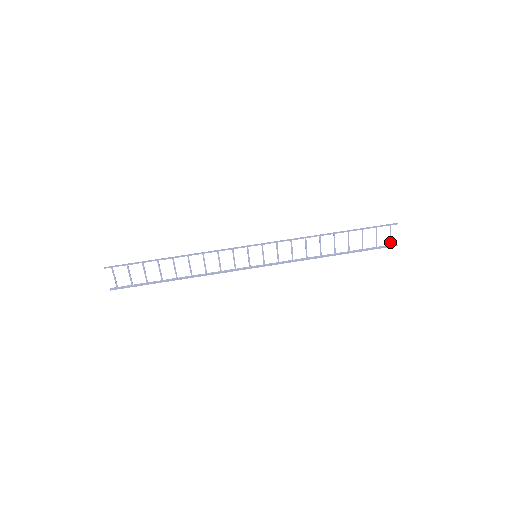
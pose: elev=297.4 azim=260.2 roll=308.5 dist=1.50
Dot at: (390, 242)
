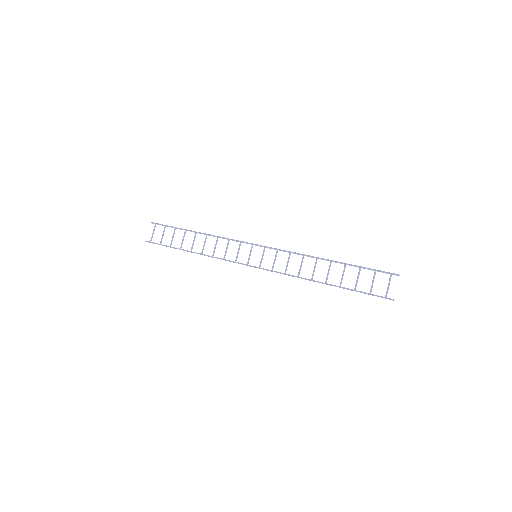
Dot at: occluded
